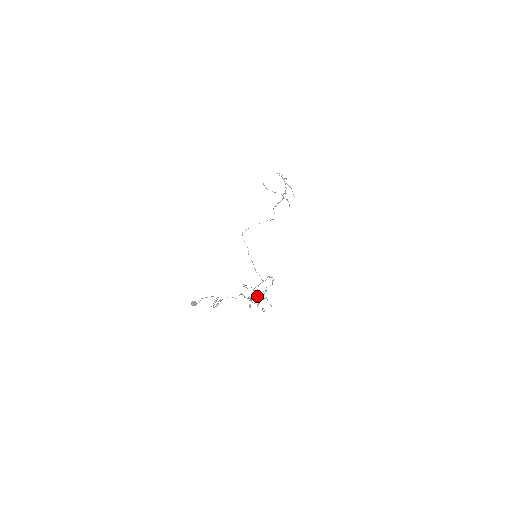
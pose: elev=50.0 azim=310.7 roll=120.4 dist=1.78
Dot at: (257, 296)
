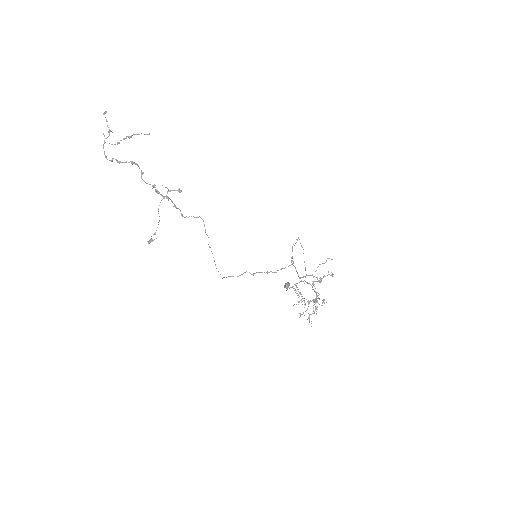
Dot at: (316, 297)
